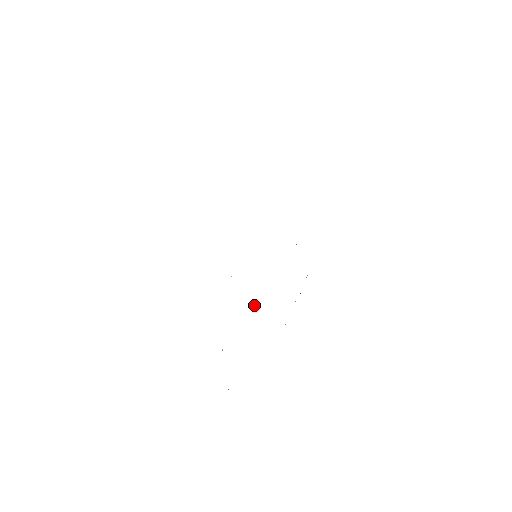
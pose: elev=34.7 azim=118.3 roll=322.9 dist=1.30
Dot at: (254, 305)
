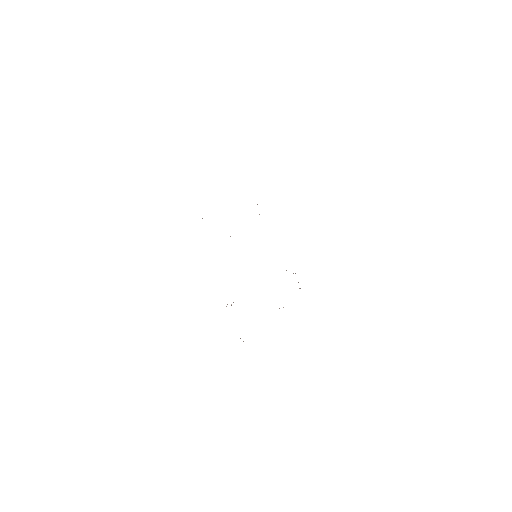
Dot at: occluded
